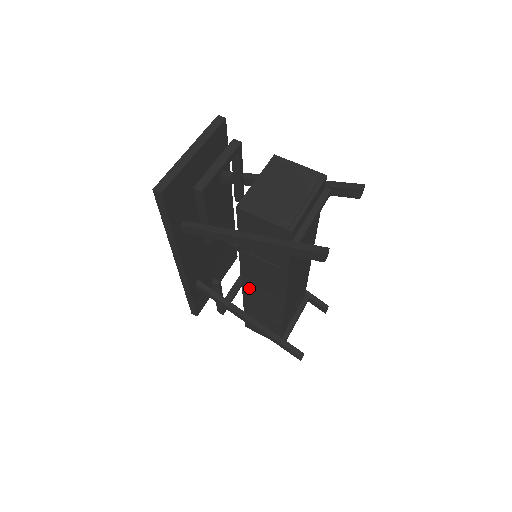
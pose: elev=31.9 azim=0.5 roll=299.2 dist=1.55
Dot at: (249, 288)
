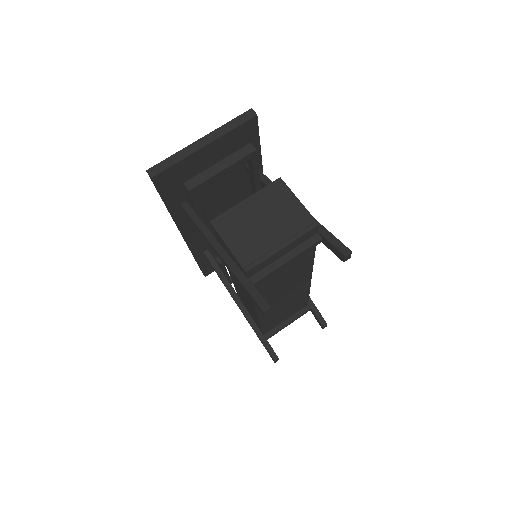
Dot at: (235, 284)
